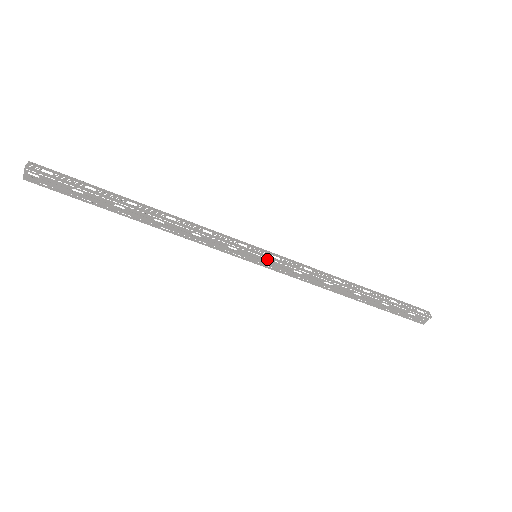
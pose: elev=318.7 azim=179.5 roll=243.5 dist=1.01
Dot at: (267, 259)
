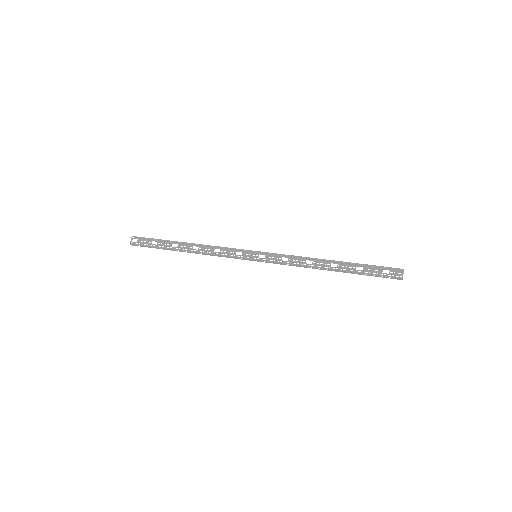
Dot at: (262, 254)
